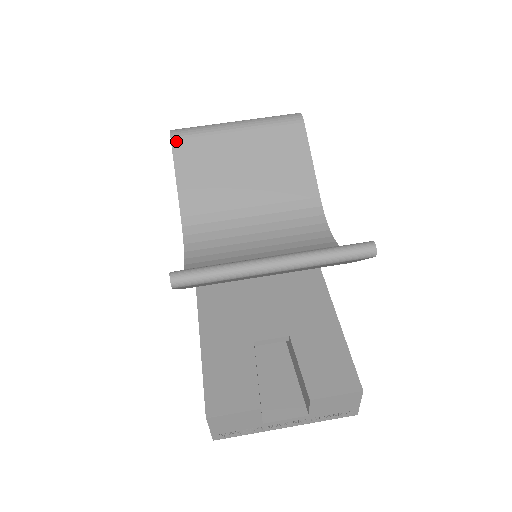
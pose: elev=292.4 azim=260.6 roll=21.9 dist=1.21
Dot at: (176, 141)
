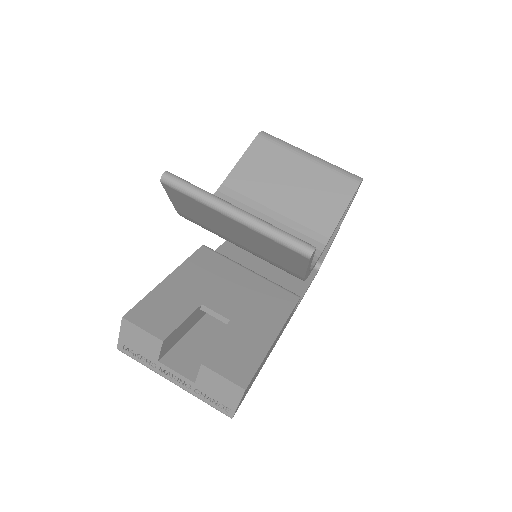
Dot at: (260, 138)
